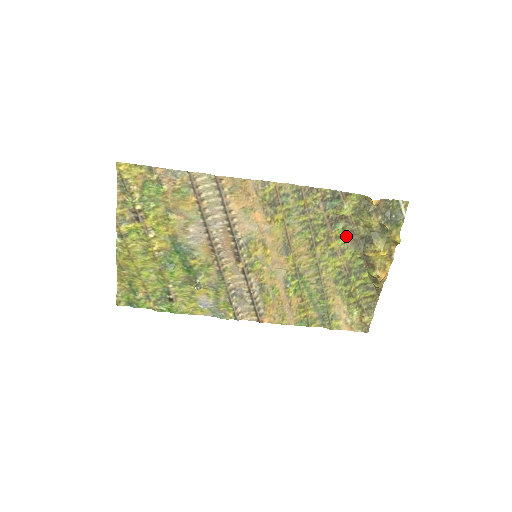
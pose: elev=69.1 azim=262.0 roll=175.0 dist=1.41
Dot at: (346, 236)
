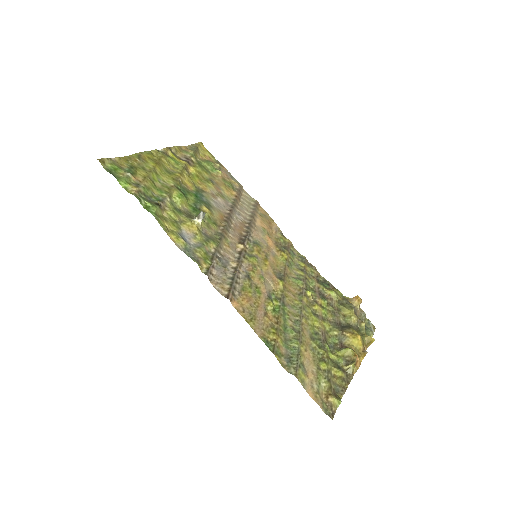
Dot at: (328, 312)
